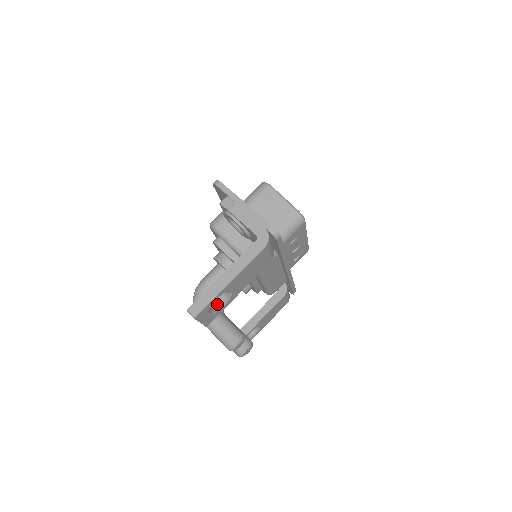
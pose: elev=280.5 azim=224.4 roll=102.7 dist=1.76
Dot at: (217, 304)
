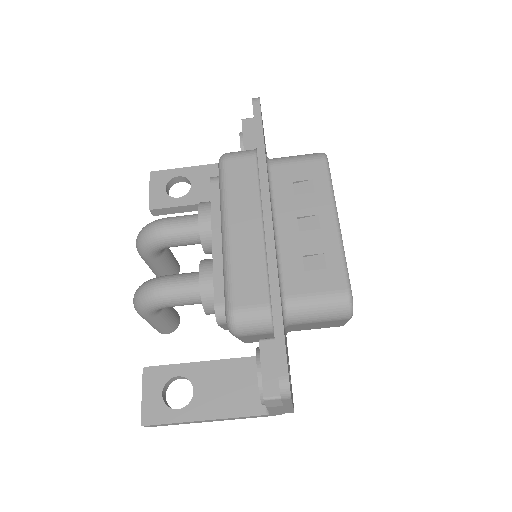
Dot at: (175, 379)
